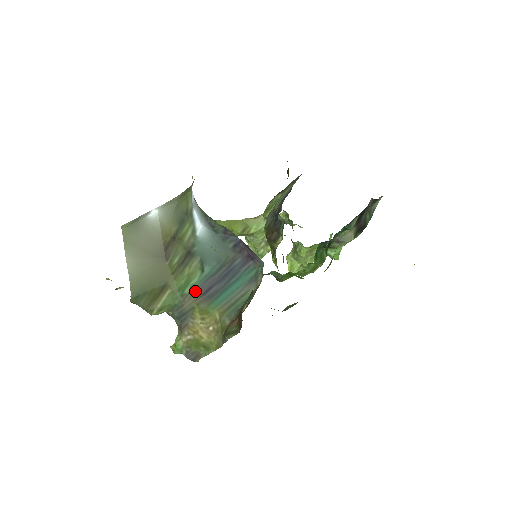
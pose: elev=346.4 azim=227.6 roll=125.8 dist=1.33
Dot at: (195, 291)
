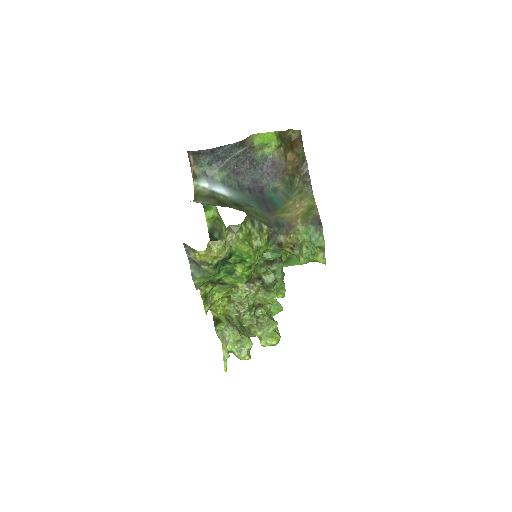
Dot at: (264, 213)
